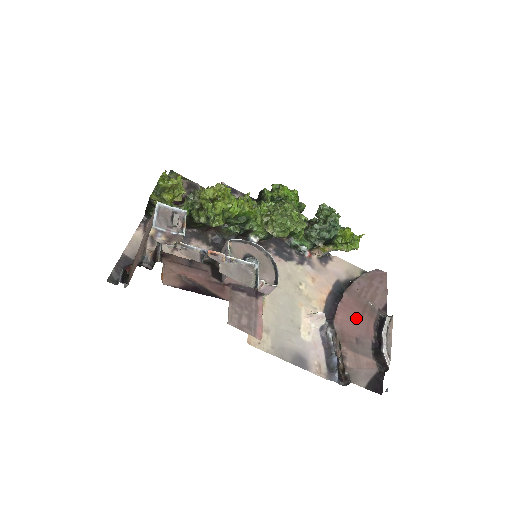
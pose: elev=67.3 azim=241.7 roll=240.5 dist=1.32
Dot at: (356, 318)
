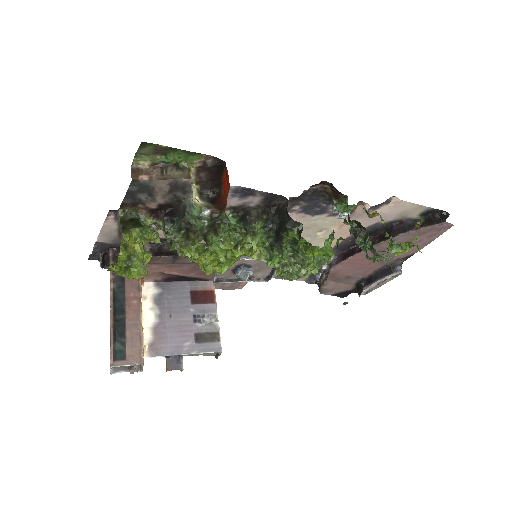
Dot at: (361, 266)
